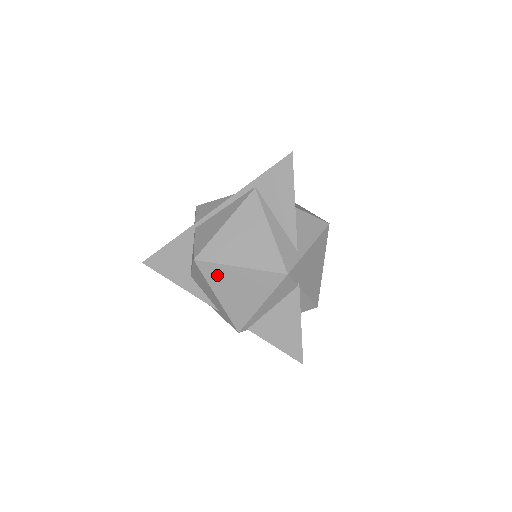
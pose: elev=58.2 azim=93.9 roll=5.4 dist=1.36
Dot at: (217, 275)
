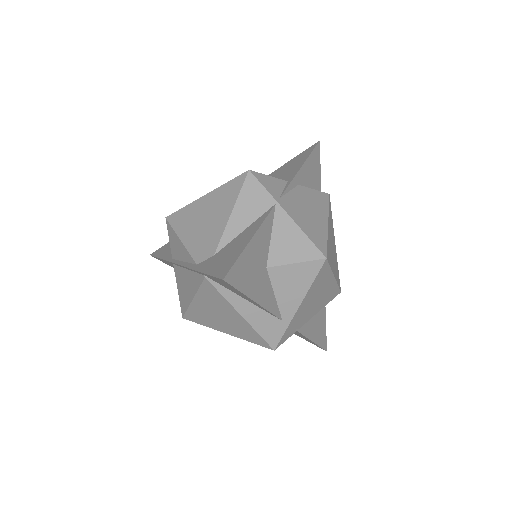
Dot at: occluded
